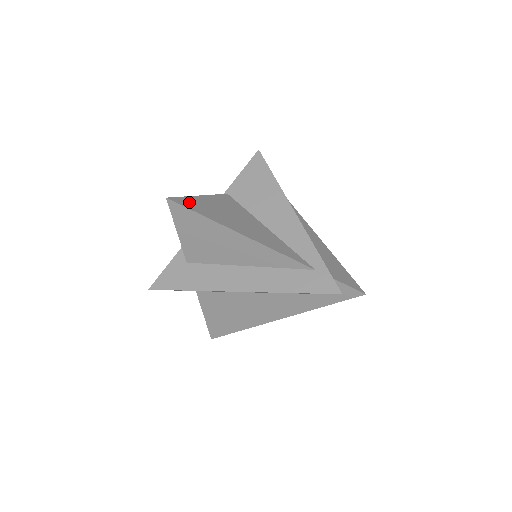
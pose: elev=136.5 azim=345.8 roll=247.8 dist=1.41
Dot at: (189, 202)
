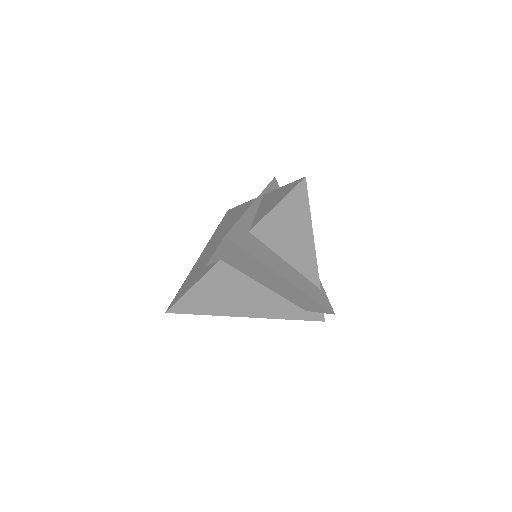
Dot at: occluded
